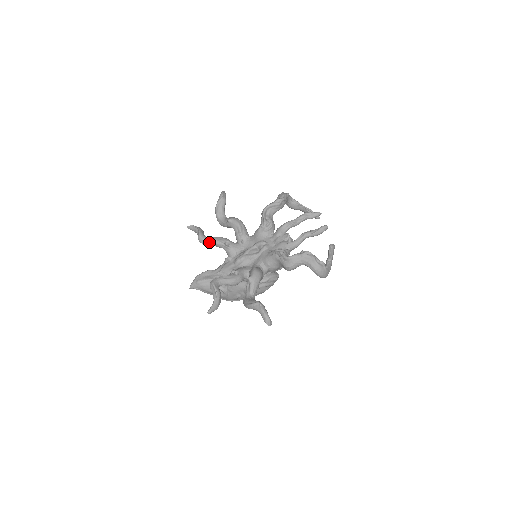
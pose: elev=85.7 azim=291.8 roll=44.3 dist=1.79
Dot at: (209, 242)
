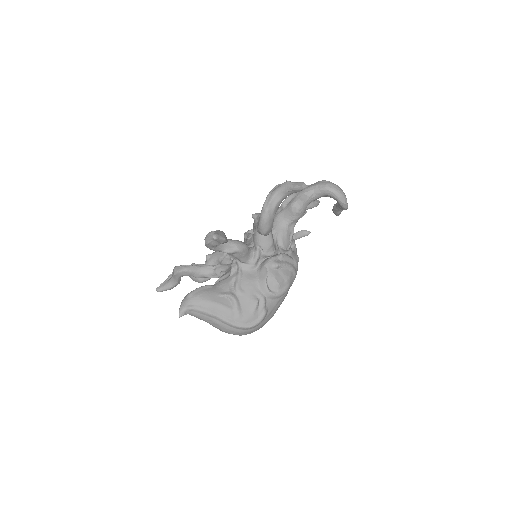
Dot at: (190, 266)
